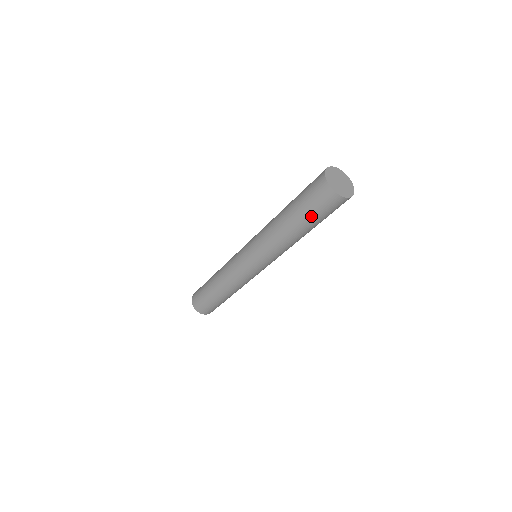
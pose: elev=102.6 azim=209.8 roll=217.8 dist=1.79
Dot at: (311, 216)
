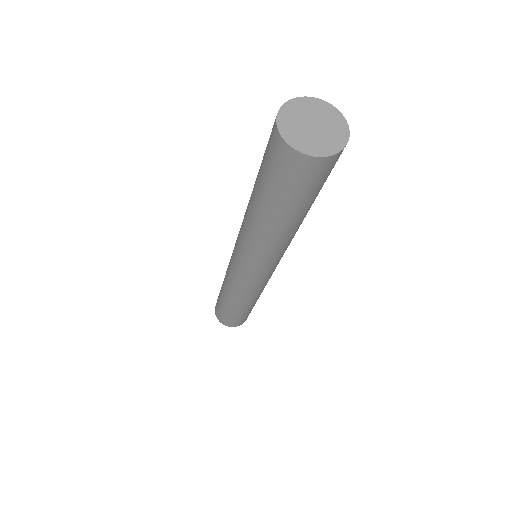
Dot at: (311, 198)
